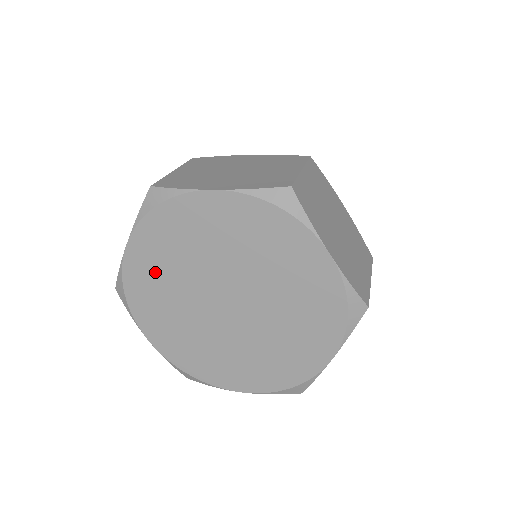
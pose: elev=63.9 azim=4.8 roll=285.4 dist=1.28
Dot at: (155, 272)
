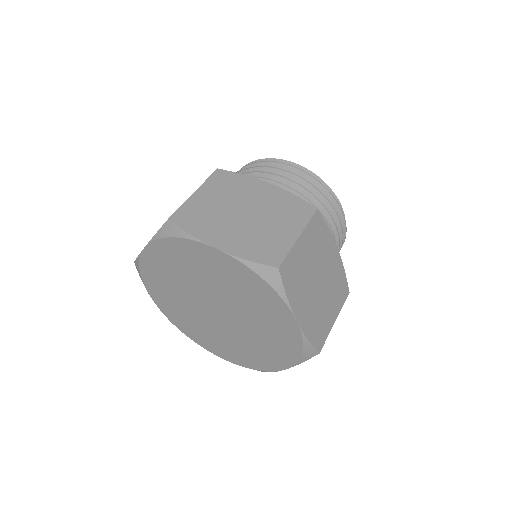
Dot at: (177, 311)
